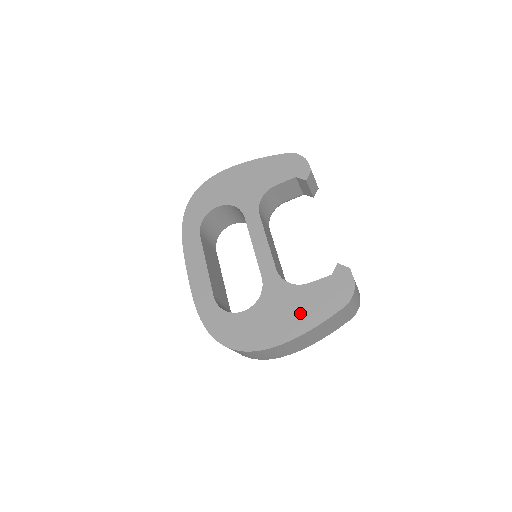
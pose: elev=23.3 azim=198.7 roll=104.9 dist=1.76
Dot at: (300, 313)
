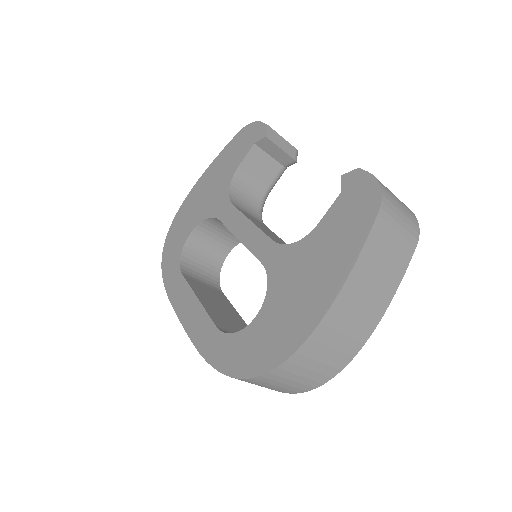
Dot at: (325, 265)
